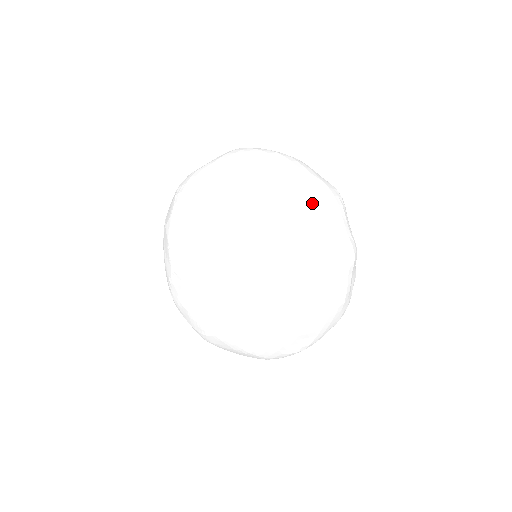
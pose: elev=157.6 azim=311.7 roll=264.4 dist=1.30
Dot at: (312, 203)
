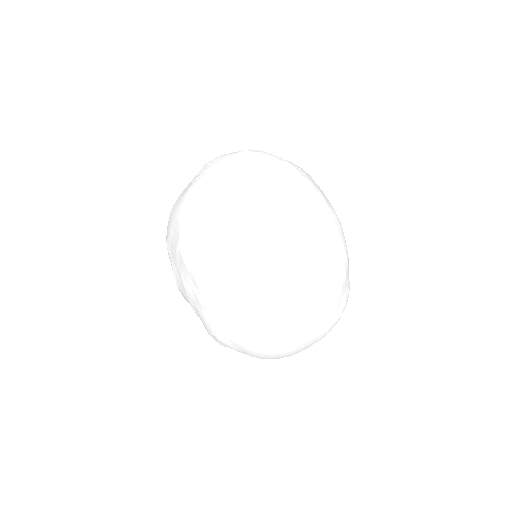
Dot at: (297, 350)
